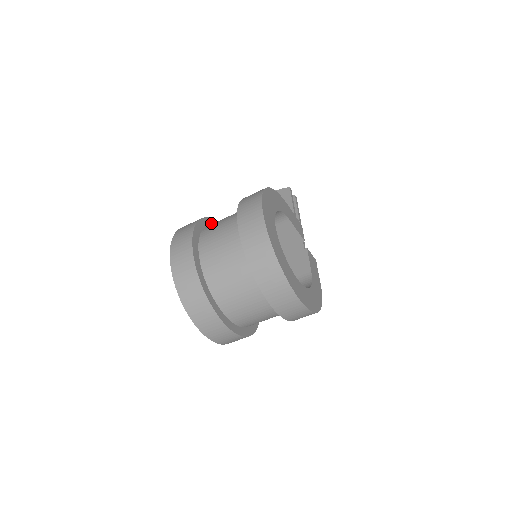
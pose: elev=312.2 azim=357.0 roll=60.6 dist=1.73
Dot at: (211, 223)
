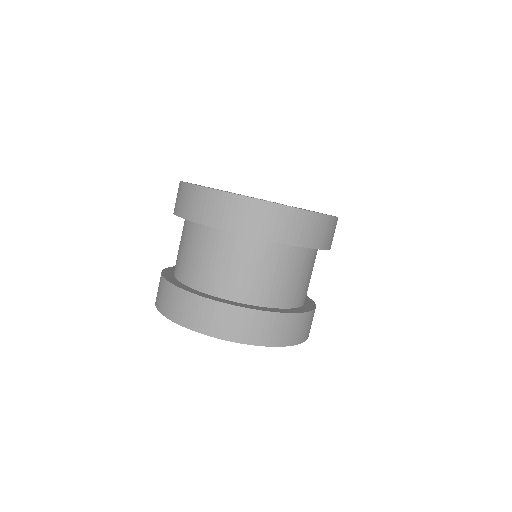
Dot at: occluded
